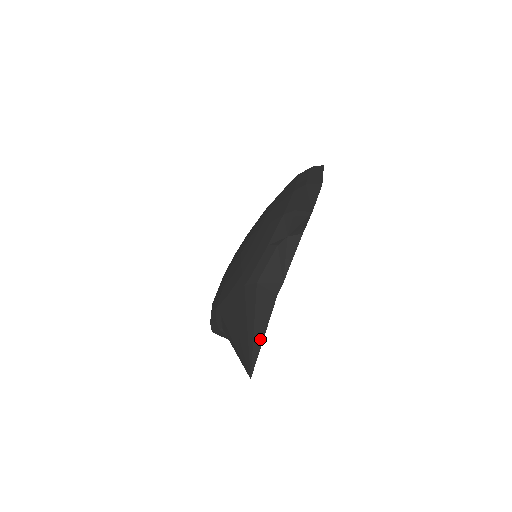
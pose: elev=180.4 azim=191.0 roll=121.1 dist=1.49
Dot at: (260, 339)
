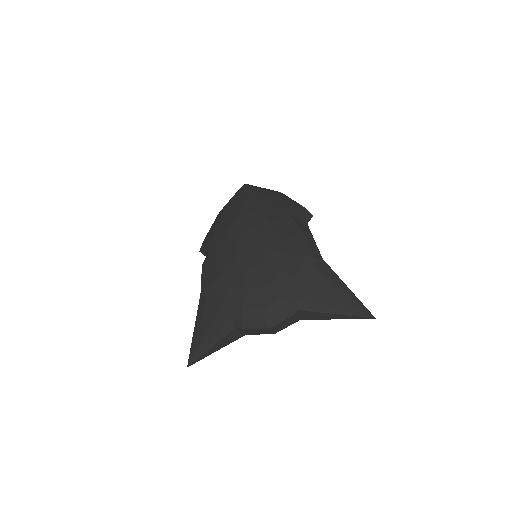
Dot at: occluded
